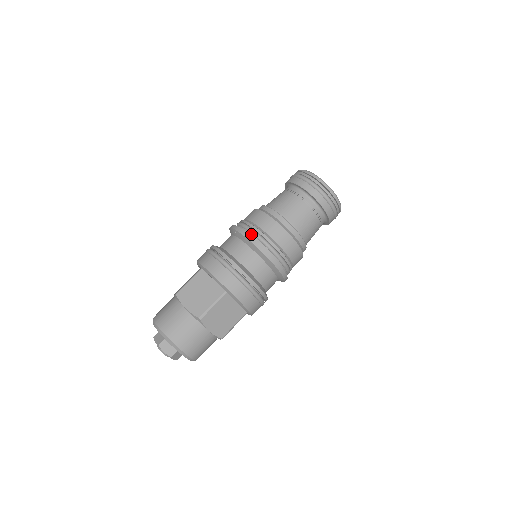
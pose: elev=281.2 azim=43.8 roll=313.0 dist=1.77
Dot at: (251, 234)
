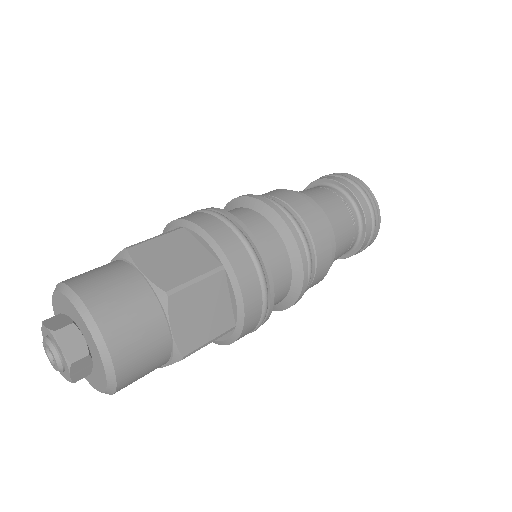
Dot at: occluded
